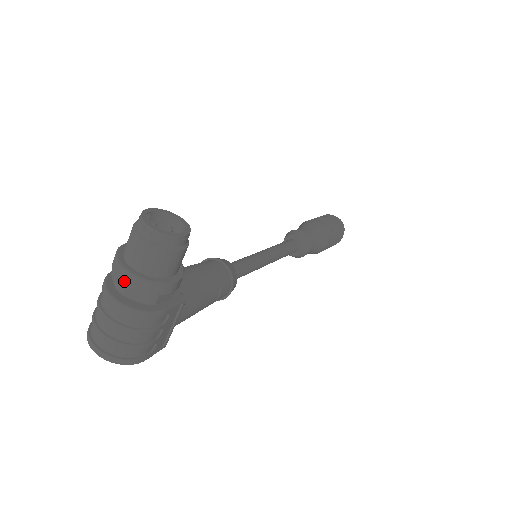
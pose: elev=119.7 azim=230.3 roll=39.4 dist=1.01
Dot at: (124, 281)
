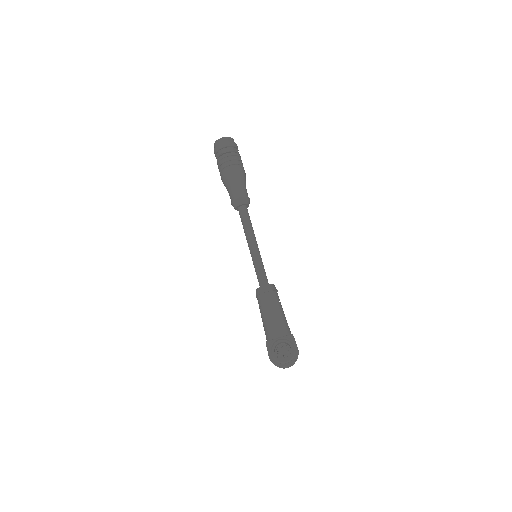
Dot at: occluded
